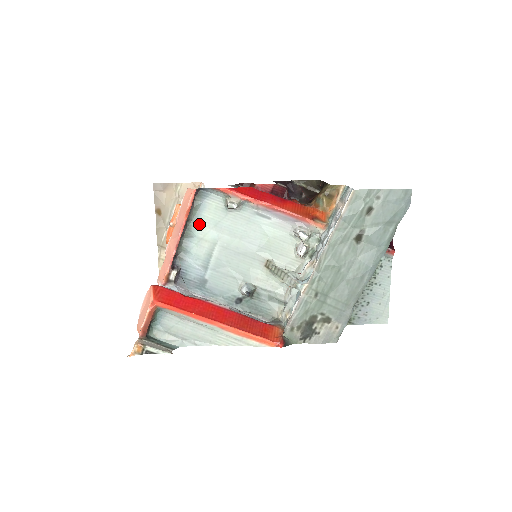
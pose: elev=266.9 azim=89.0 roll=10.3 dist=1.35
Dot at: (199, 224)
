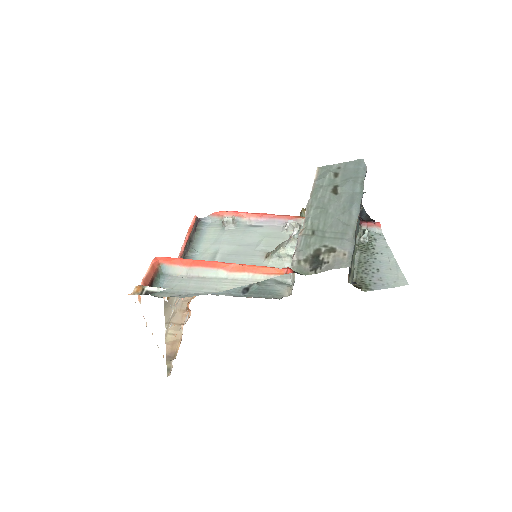
Dot at: (201, 244)
